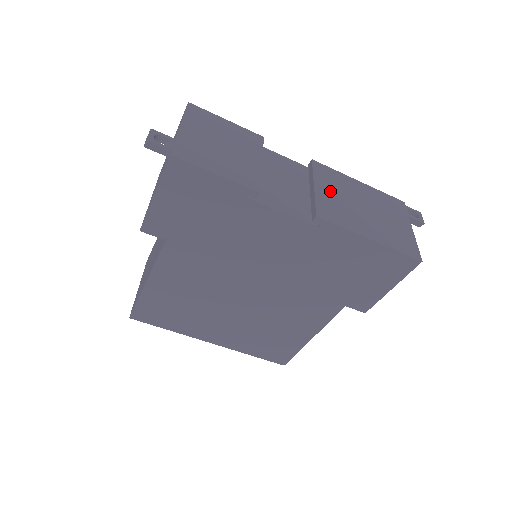
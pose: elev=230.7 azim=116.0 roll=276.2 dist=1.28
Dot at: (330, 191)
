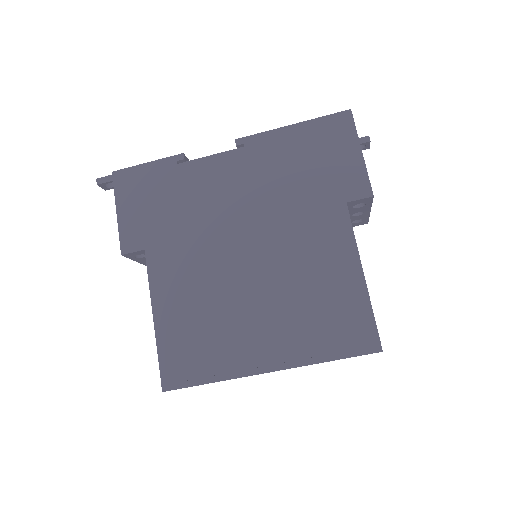
Dot at: occluded
